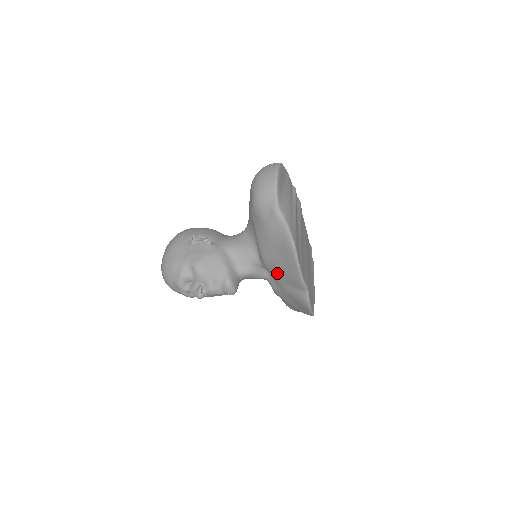
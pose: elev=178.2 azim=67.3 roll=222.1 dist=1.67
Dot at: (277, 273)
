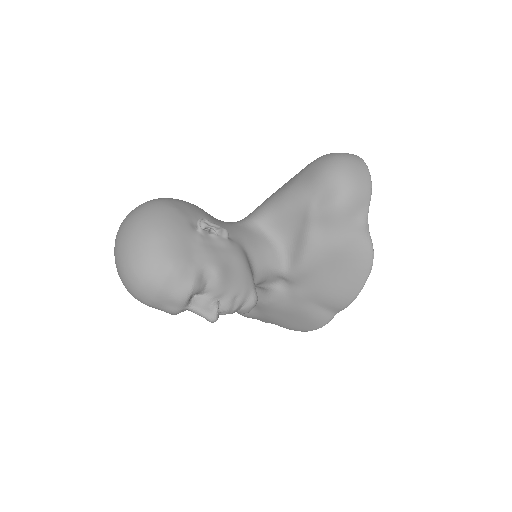
Dot at: (310, 289)
